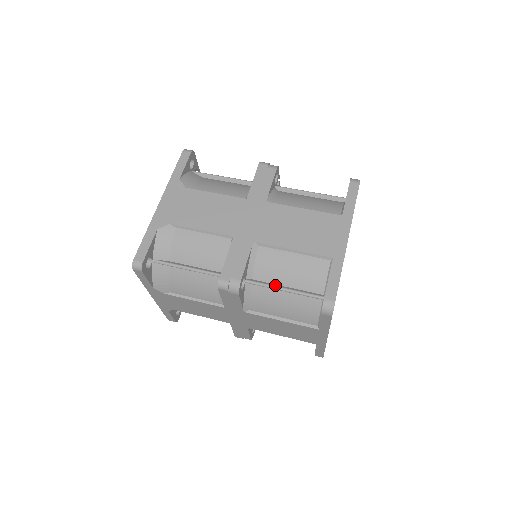
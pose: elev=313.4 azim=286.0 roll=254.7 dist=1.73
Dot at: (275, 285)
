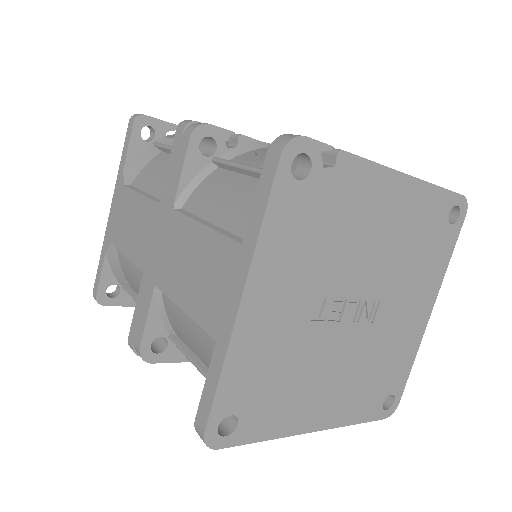
Dot at: (189, 354)
